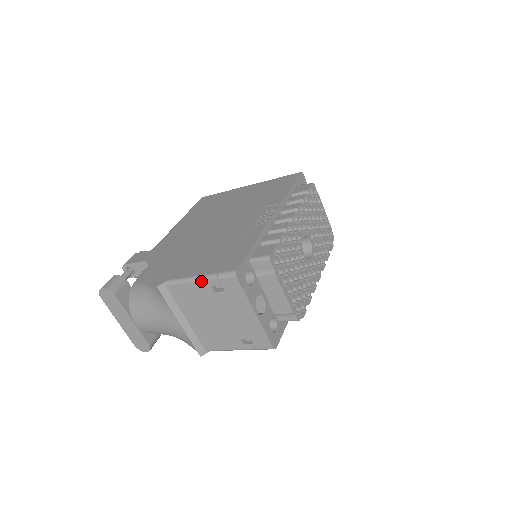
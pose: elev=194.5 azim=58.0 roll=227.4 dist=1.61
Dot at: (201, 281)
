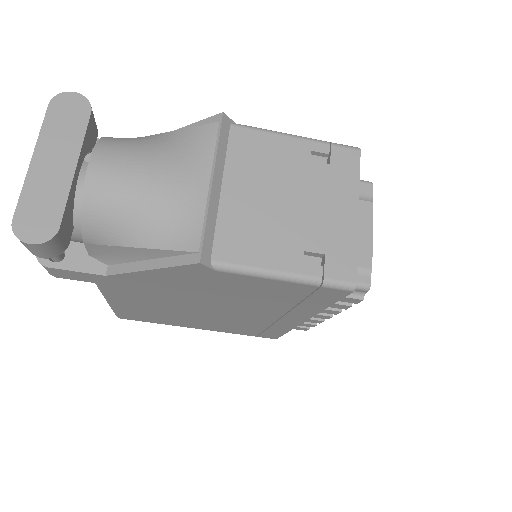
Dot at: (300, 138)
